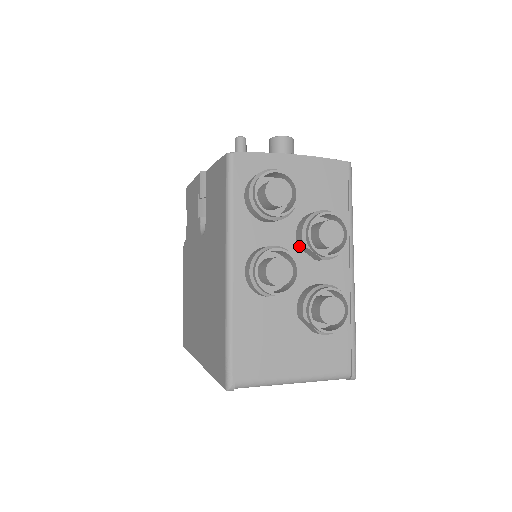
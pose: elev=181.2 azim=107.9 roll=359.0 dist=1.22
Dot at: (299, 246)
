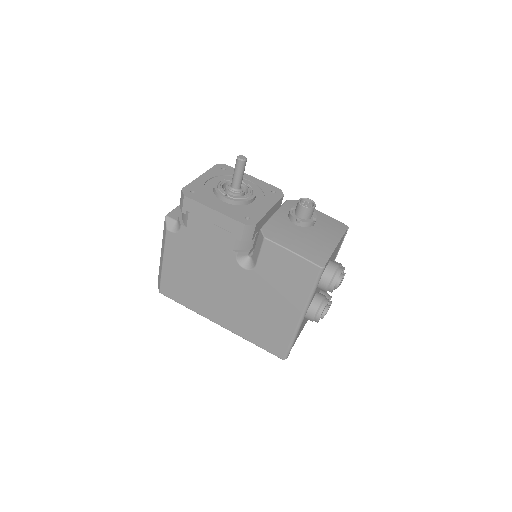
Dot at: occluded
